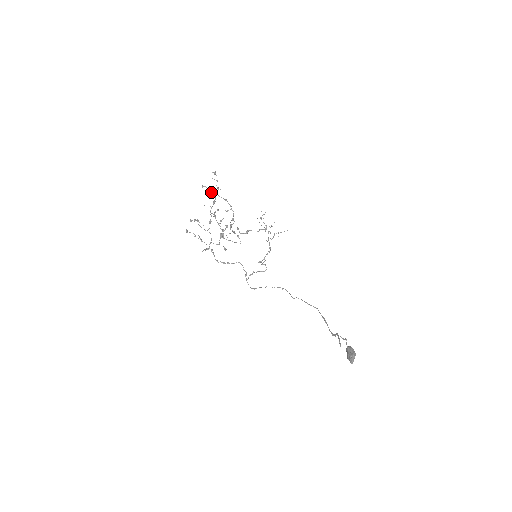
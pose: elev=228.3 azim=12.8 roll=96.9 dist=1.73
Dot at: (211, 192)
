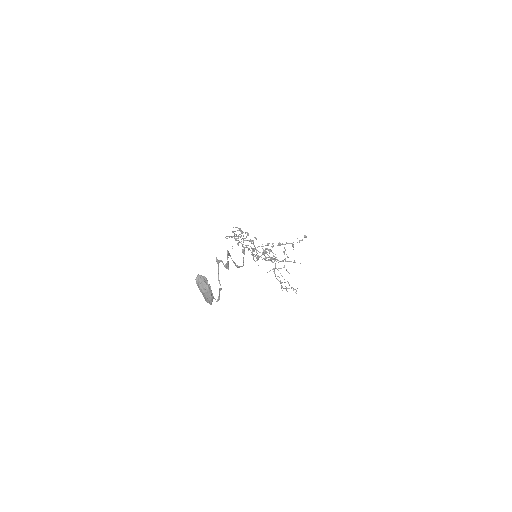
Dot at: (284, 251)
